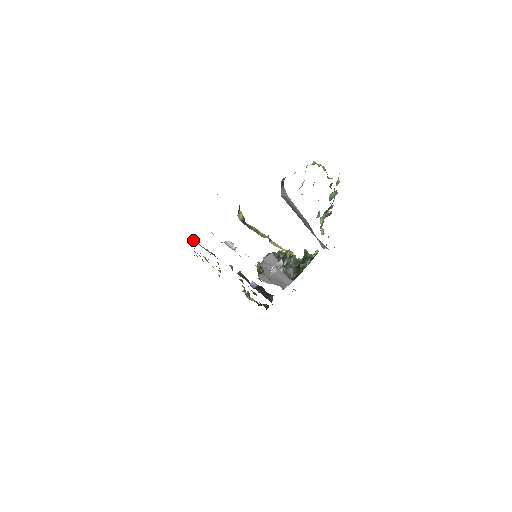
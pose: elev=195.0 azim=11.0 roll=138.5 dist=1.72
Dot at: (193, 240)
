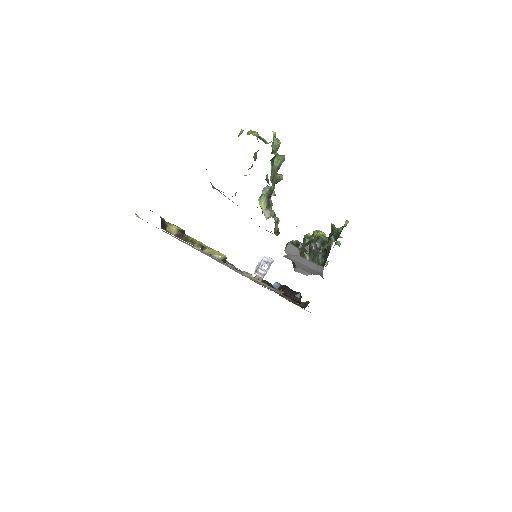
Dot at: occluded
